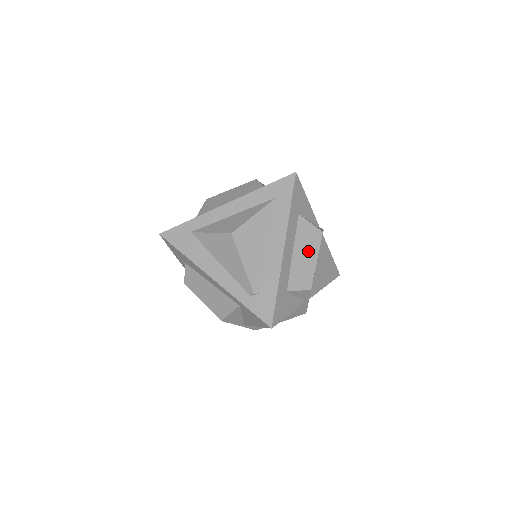
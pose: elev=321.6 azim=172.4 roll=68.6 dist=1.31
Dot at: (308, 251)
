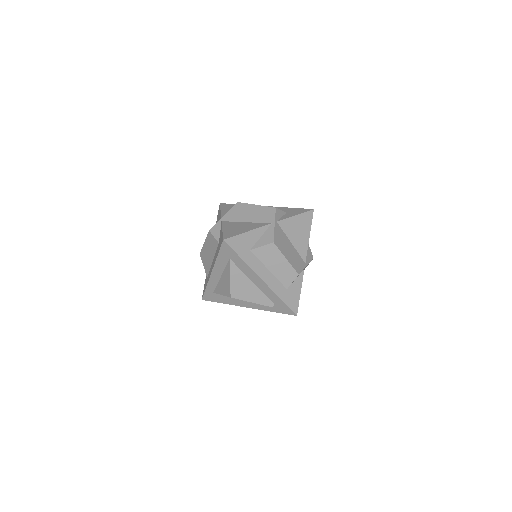
Dot at: (276, 260)
